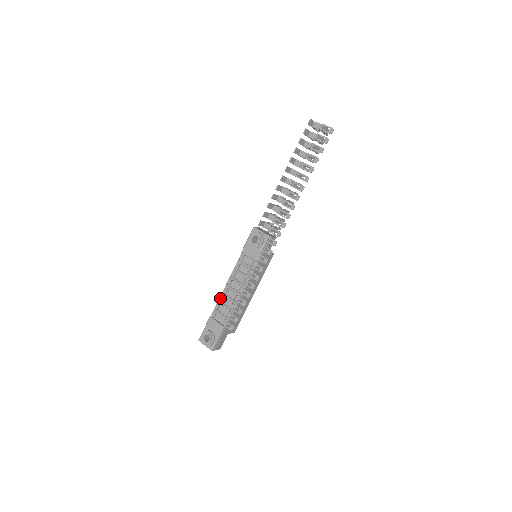
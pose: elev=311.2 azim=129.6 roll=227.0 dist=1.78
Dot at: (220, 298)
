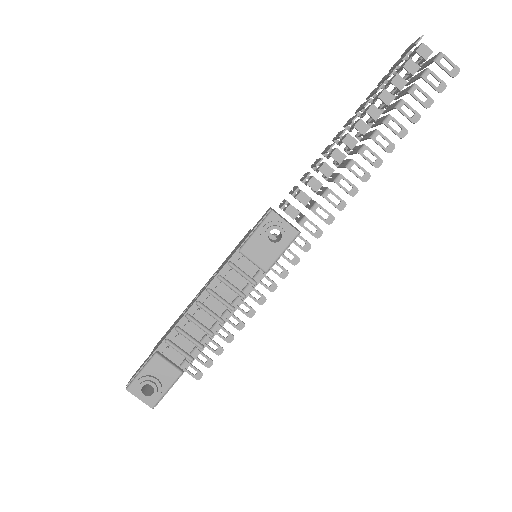
Dot at: (180, 322)
